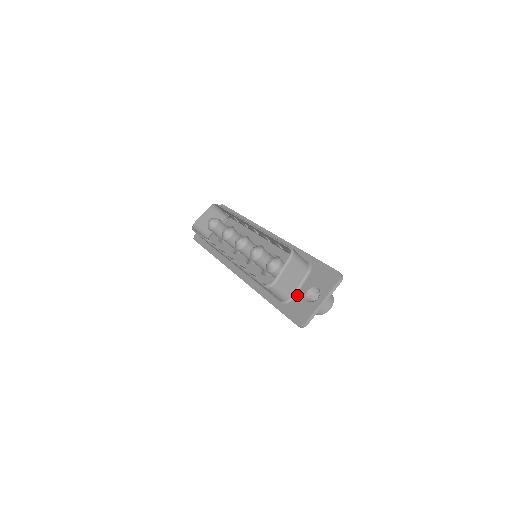
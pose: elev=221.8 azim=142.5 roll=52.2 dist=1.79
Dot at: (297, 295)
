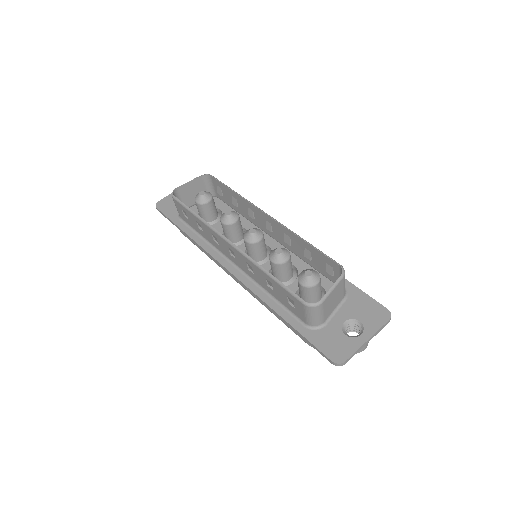
Dot at: (330, 323)
